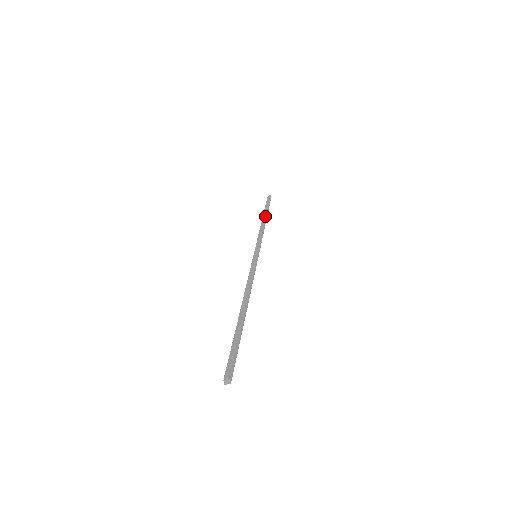
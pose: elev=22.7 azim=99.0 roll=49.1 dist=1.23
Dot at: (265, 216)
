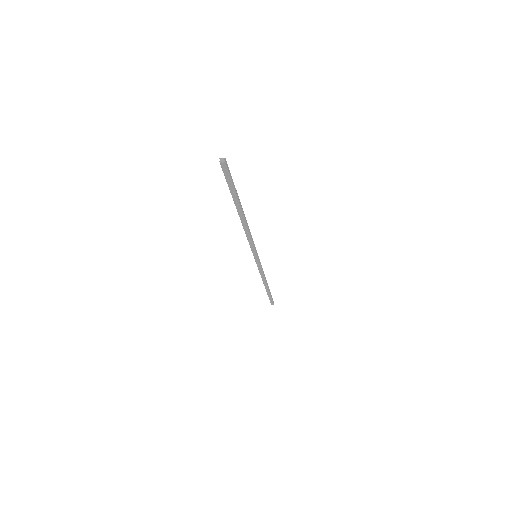
Dot at: occluded
